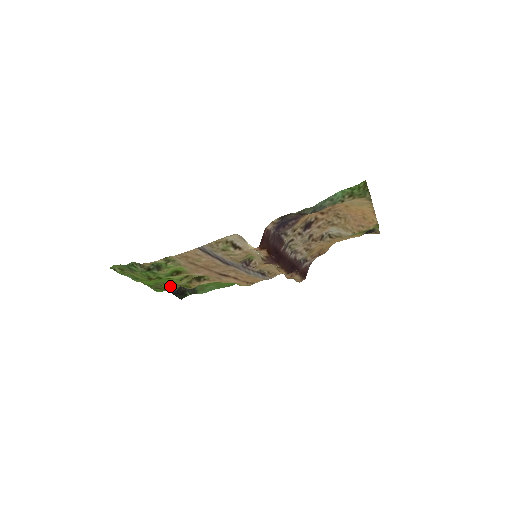
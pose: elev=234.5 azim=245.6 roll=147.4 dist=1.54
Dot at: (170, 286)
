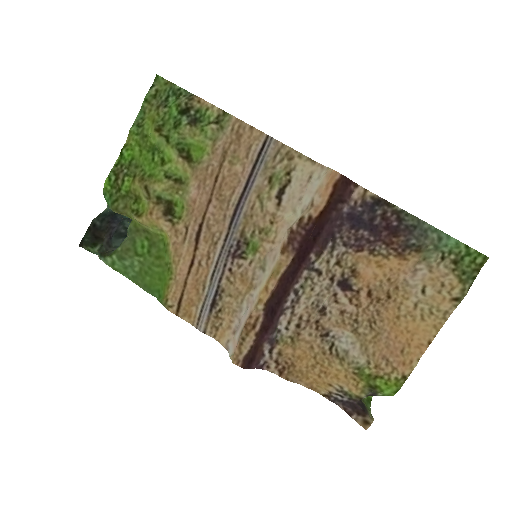
Dot at: (137, 180)
